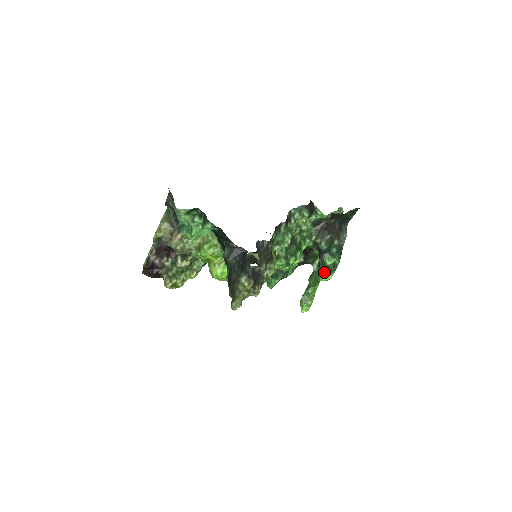
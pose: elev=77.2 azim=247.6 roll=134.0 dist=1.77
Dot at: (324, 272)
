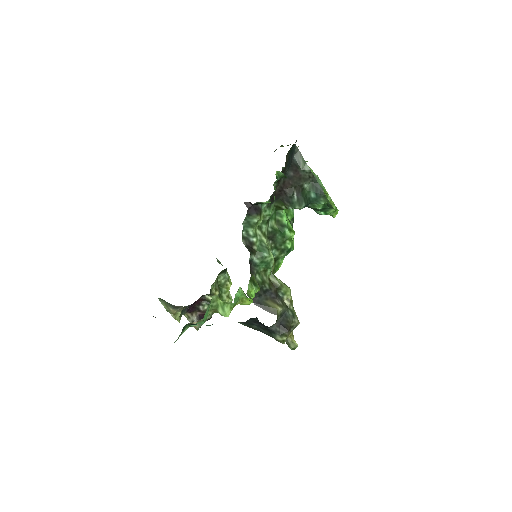
Dot at: (323, 213)
